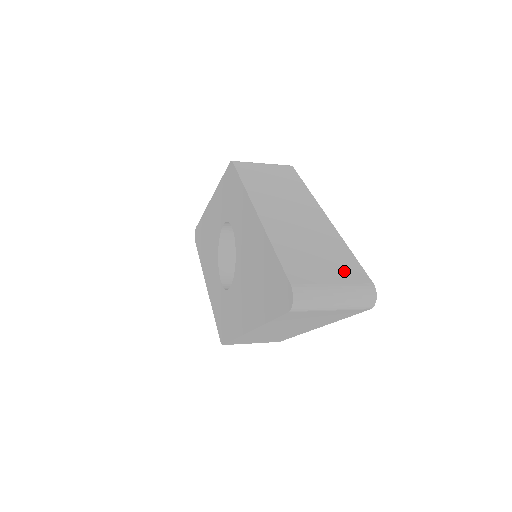
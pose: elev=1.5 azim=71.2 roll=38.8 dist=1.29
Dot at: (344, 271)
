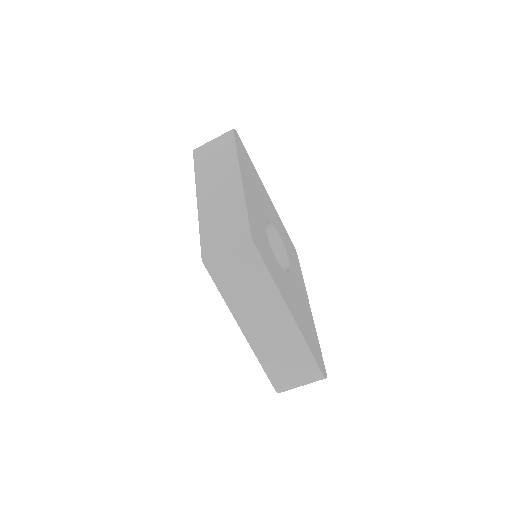
Dot at: occluded
